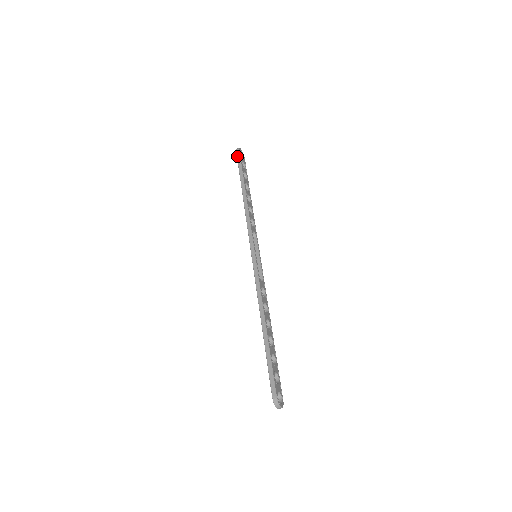
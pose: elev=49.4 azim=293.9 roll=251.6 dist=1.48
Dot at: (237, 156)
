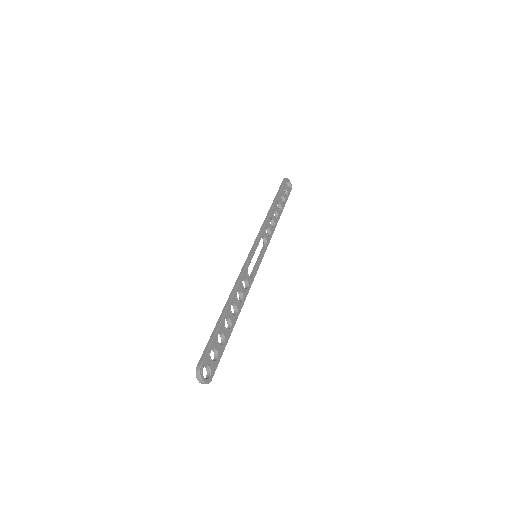
Dot at: (281, 183)
